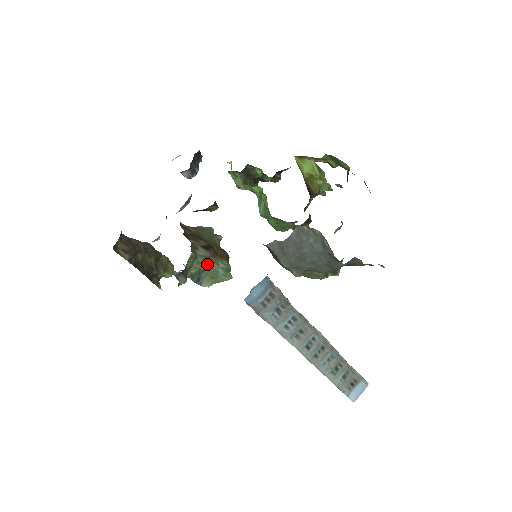
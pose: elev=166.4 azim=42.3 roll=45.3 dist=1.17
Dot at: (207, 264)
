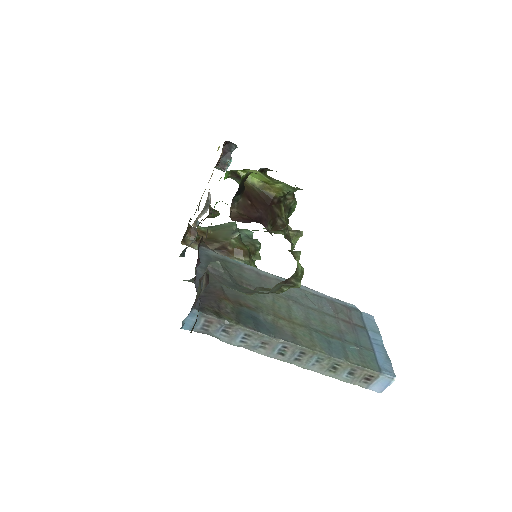
Dot at: occluded
